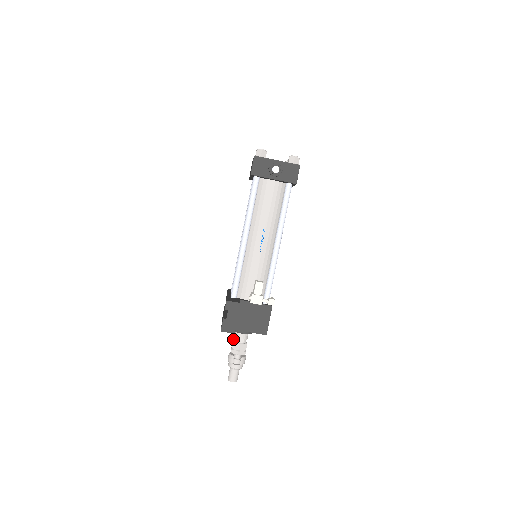
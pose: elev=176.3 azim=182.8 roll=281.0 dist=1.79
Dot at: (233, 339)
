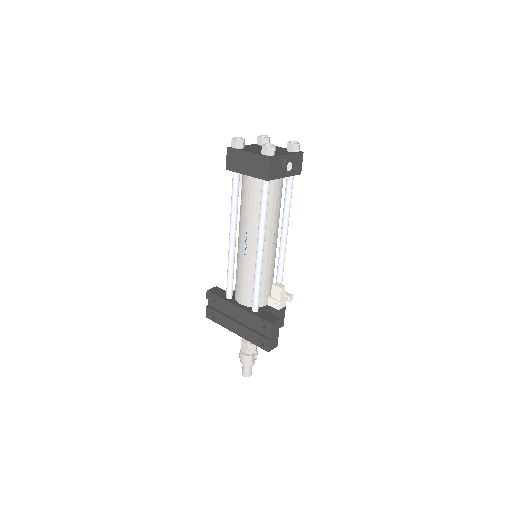
Dot at: (243, 341)
